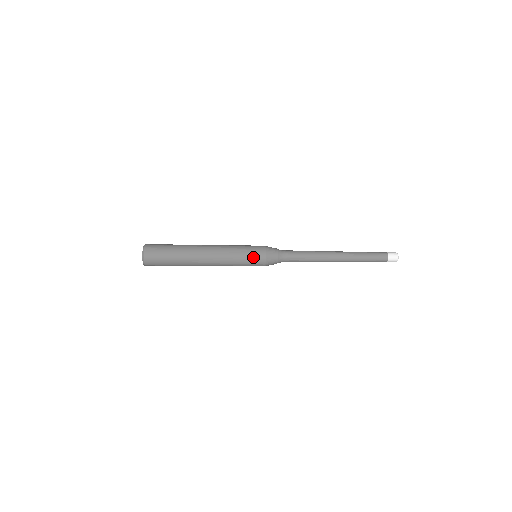
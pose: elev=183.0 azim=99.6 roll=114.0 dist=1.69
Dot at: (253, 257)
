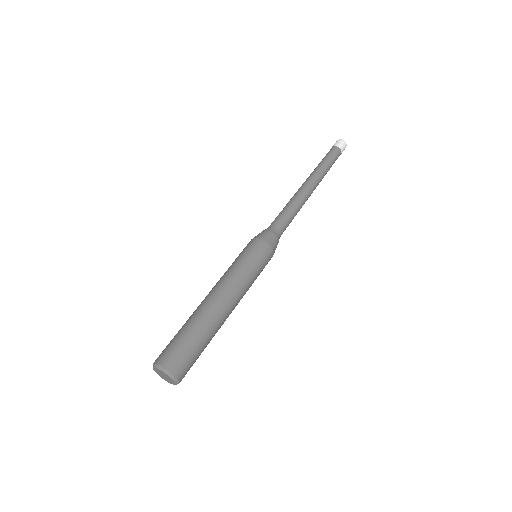
Dot at: (264, 264)
